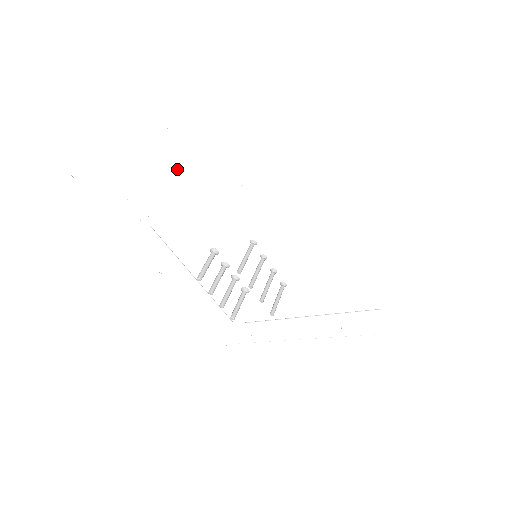
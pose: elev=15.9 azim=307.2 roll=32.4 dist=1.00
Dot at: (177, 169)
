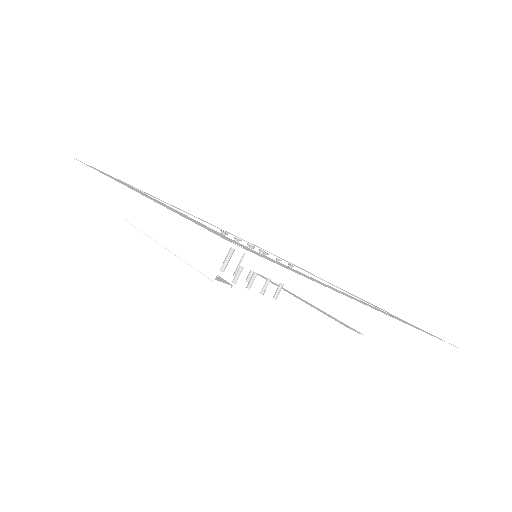
Dot at: occluded
